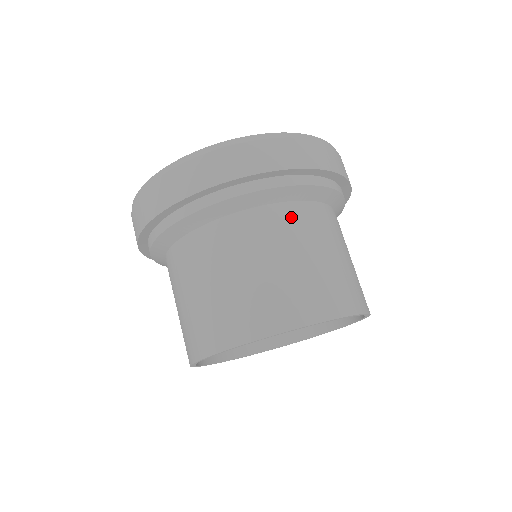
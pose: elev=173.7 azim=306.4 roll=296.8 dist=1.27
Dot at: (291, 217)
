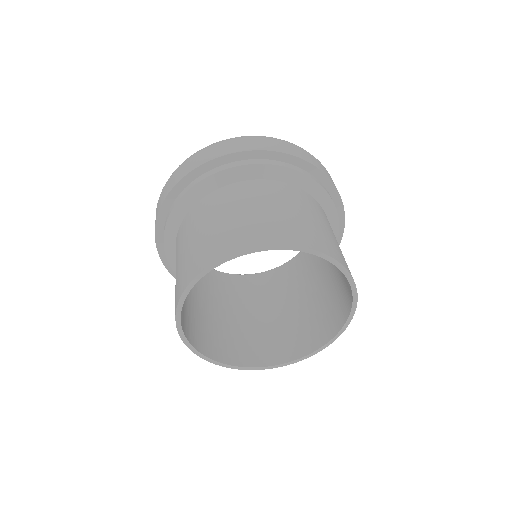
Dot at: (247, 188)
